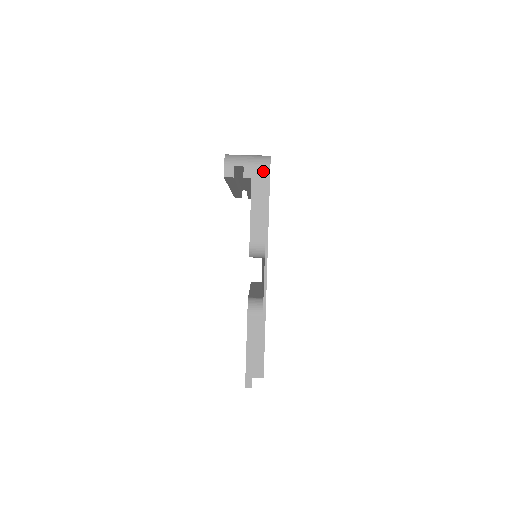
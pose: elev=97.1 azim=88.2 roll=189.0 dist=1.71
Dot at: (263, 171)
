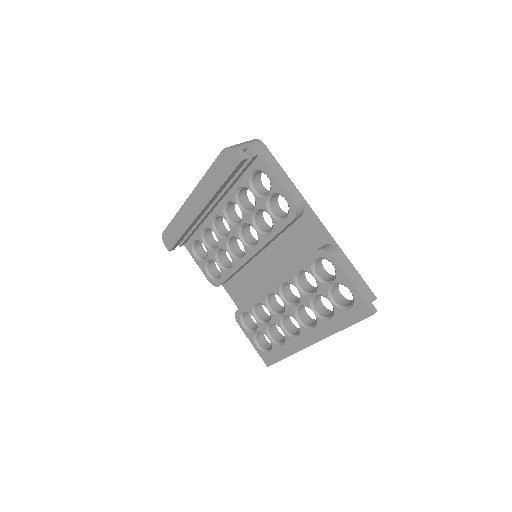
Dot at: (262, 147)
